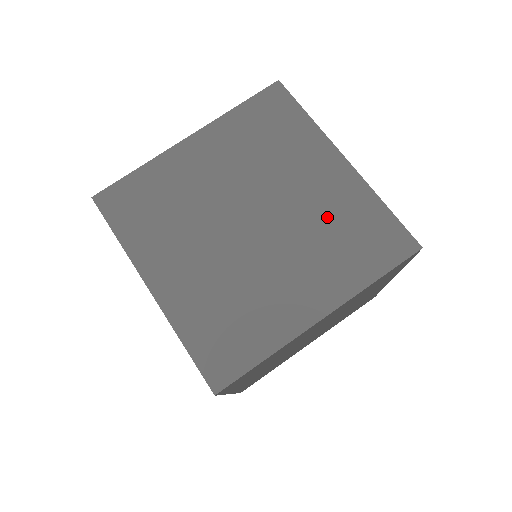
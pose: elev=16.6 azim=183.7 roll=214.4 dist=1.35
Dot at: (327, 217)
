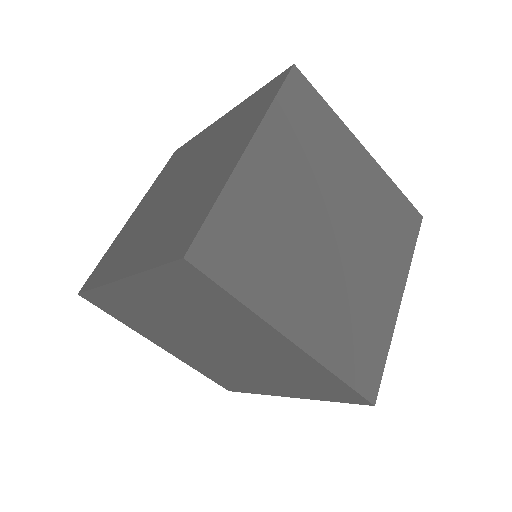
Dot at: (225, 132)
